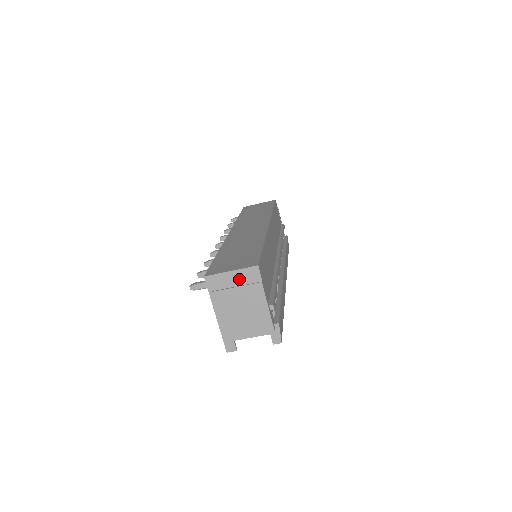
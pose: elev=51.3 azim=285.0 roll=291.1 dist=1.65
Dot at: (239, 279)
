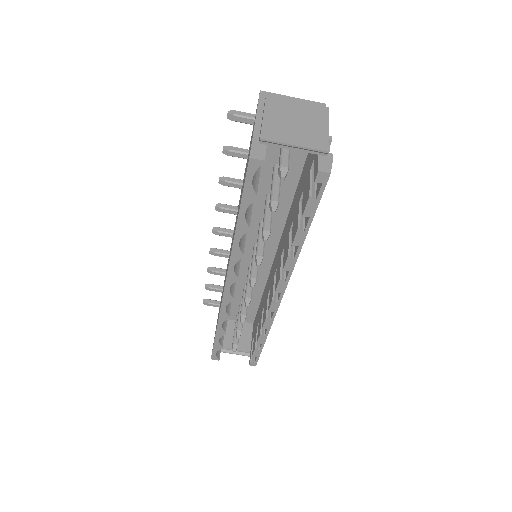
Dot at: occluded
